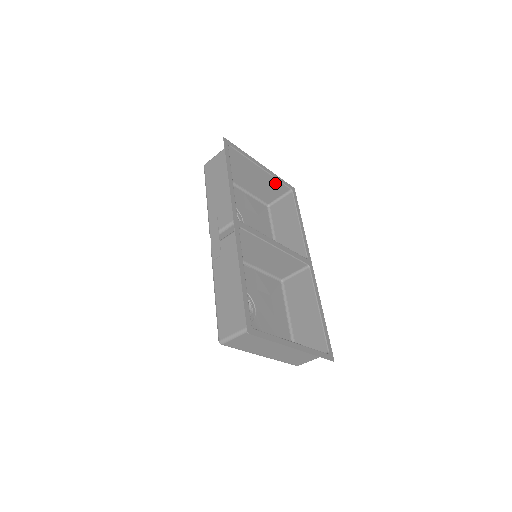
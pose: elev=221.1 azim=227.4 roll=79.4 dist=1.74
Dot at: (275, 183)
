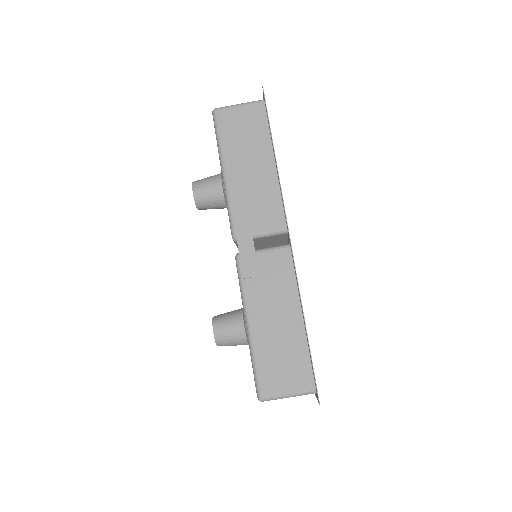
Dot at: occluded
